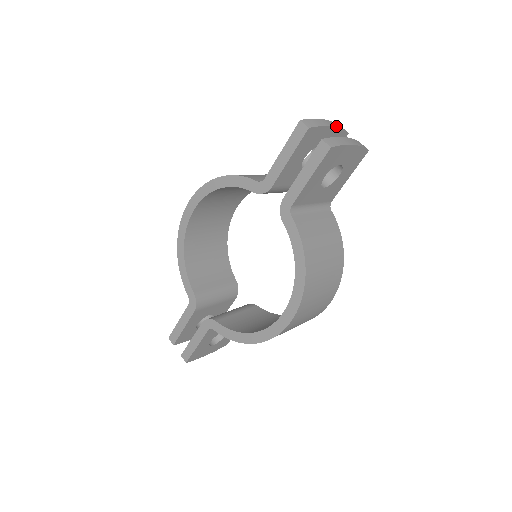
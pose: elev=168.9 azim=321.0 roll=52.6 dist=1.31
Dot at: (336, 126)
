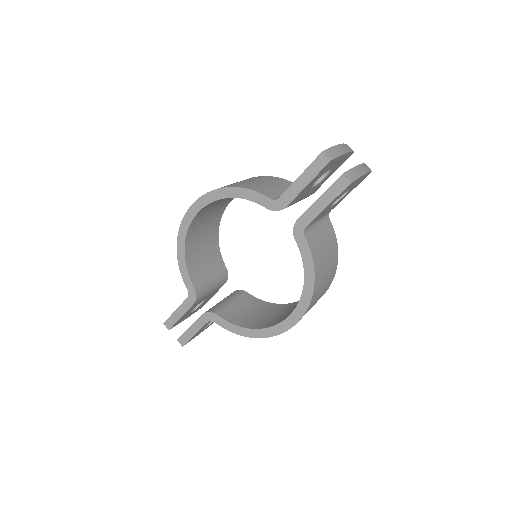
Dot at: (347, 150)
